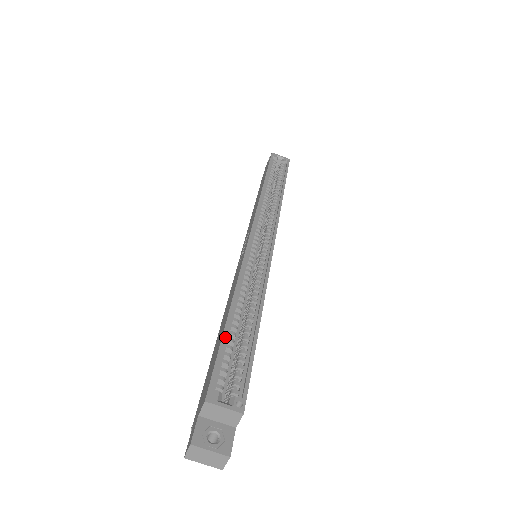
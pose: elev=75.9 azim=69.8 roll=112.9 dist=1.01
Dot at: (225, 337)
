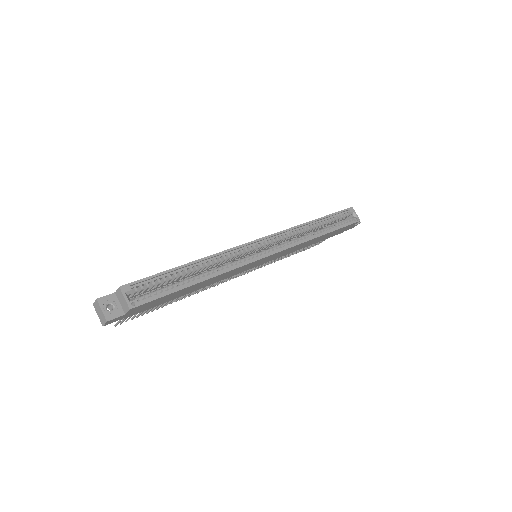
Dot at: (167, 272)
